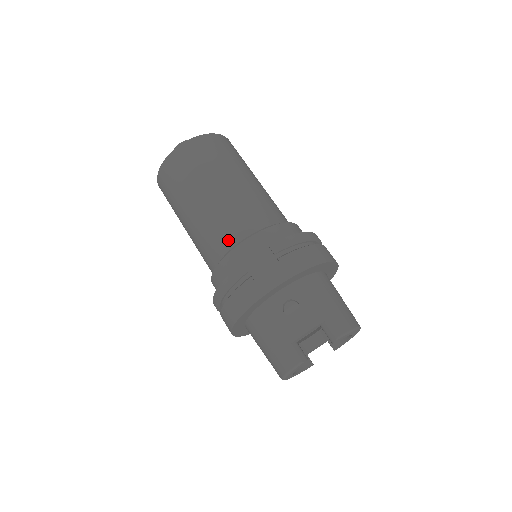
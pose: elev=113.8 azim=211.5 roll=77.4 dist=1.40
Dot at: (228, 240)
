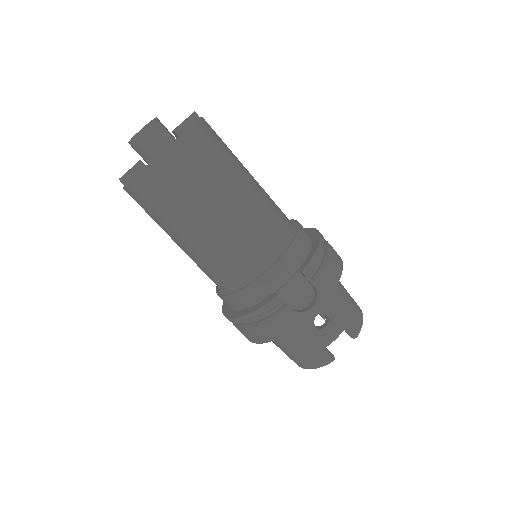
Dot at: (250, 264)
